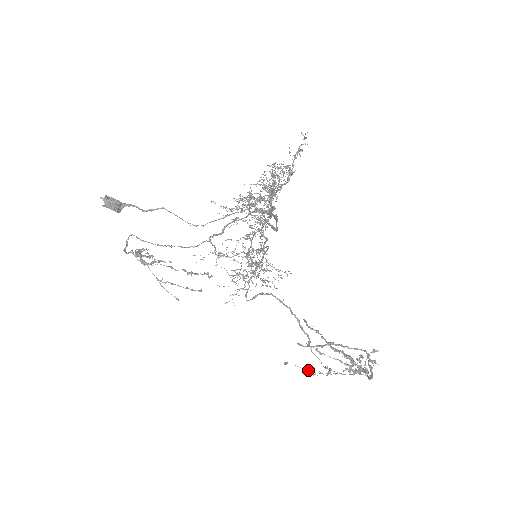
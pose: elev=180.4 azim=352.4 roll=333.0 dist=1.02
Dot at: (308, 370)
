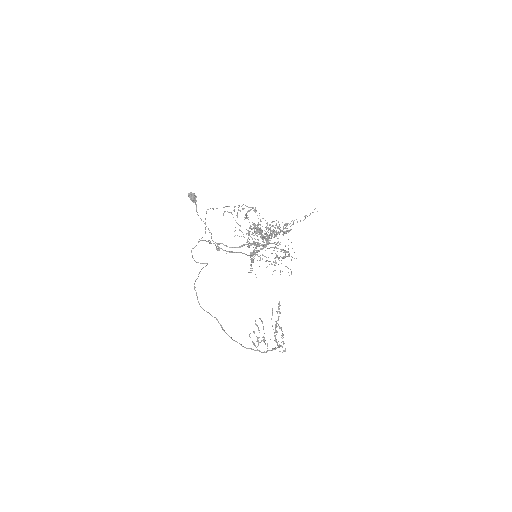
Dot at: (278, 324)
